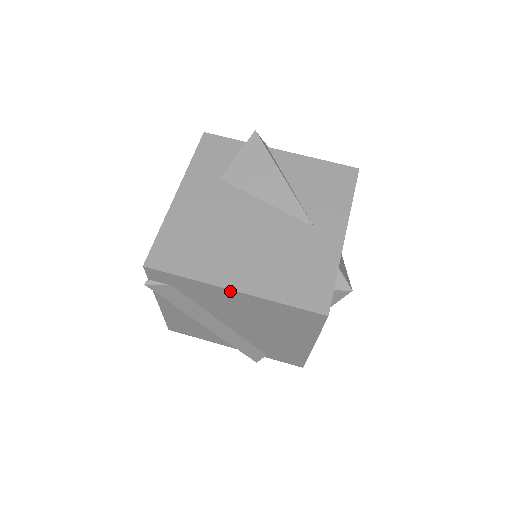
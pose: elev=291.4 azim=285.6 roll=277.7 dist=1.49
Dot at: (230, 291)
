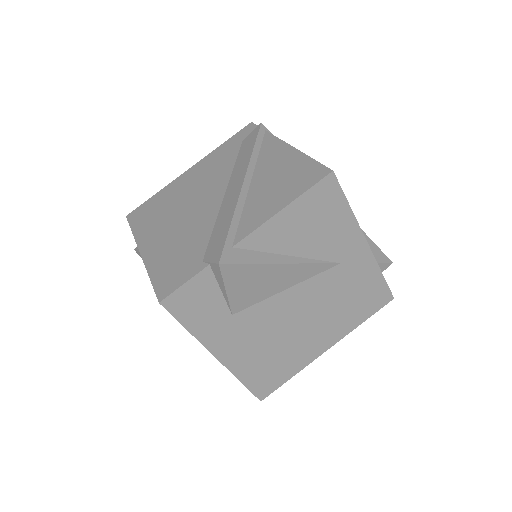
Dot at: (323, 350)
